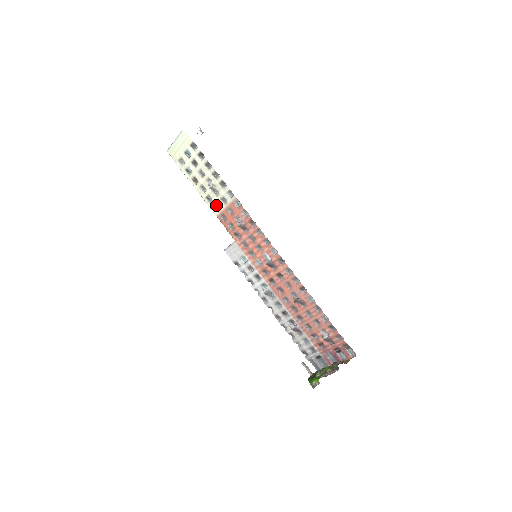
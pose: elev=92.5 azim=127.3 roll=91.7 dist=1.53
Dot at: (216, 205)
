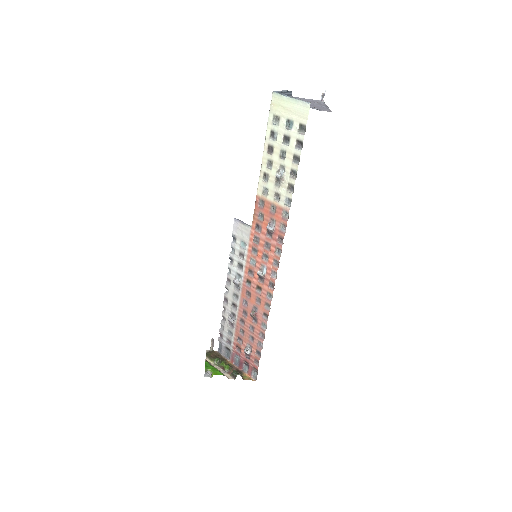
Dot at: (266, 188)
